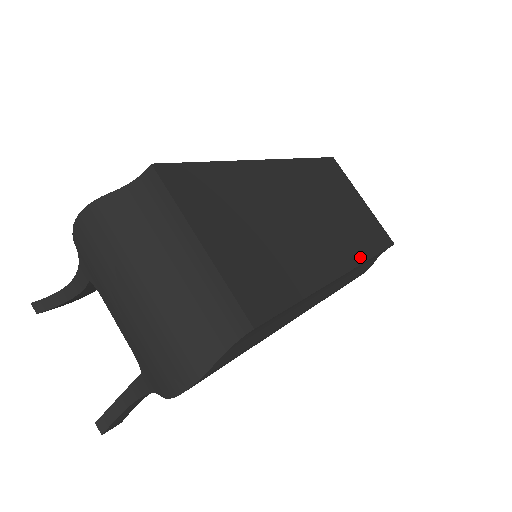
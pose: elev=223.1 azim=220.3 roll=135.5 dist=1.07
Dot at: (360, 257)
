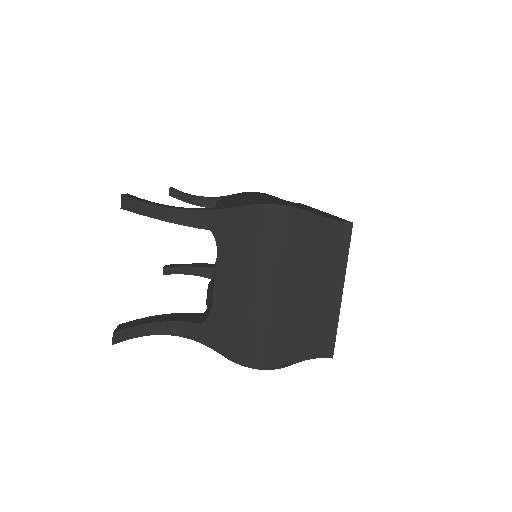
Dot at: occluded
